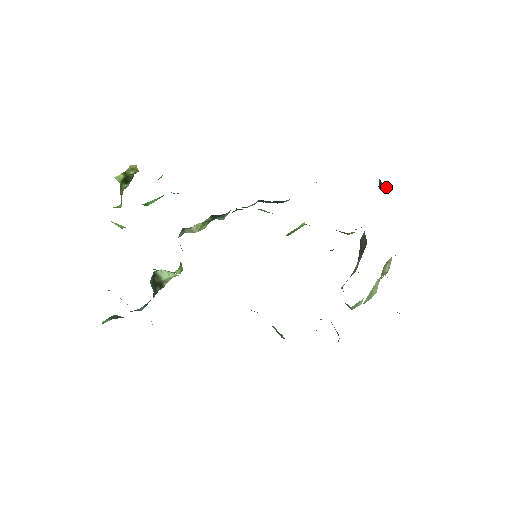
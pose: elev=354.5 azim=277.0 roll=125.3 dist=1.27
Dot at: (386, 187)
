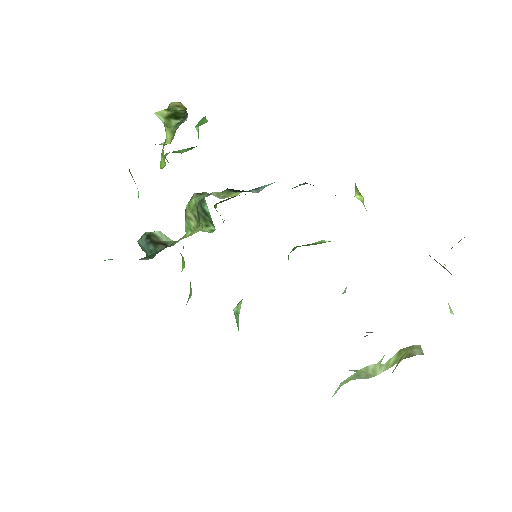
Dot at: occluded
